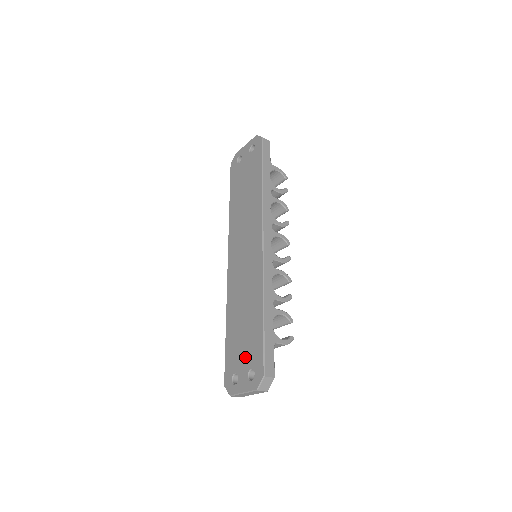
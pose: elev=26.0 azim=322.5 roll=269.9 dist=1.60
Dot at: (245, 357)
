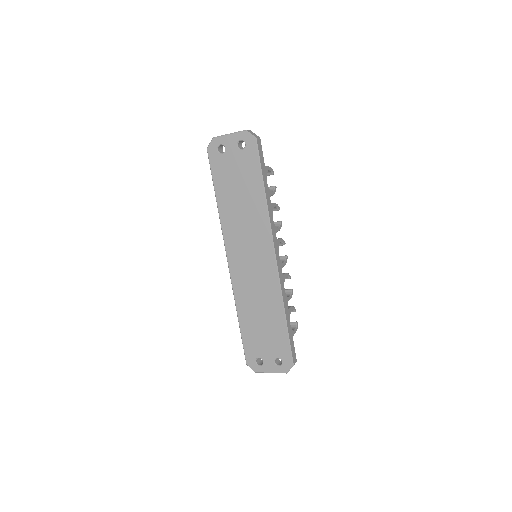
Dot at: (269, 349)
